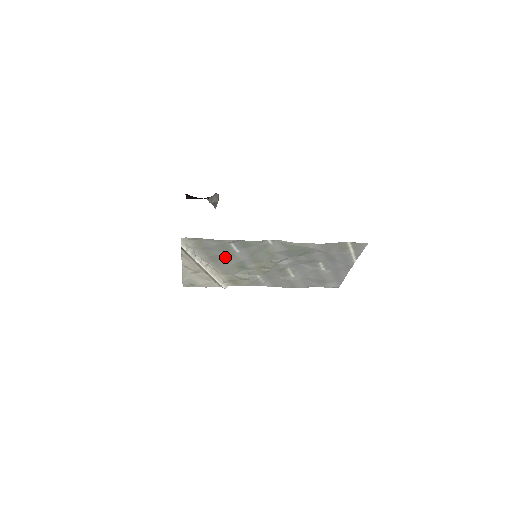
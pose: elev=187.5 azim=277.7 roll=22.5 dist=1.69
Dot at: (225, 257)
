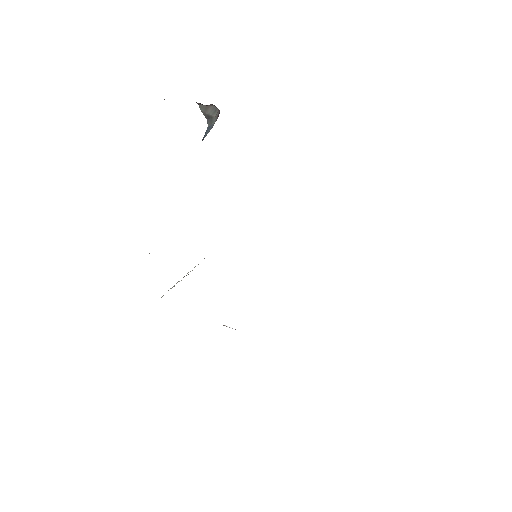
Dot at: occluded
